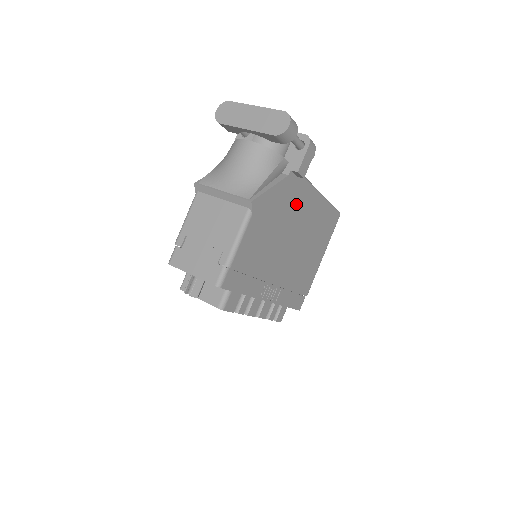
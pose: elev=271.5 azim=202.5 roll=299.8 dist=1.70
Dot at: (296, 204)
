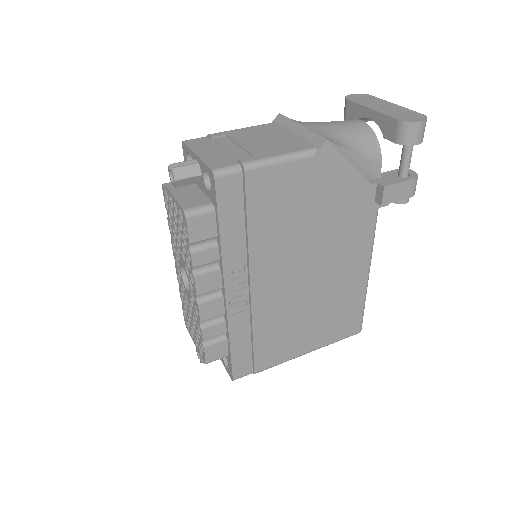
Dot at: (348, 232)
